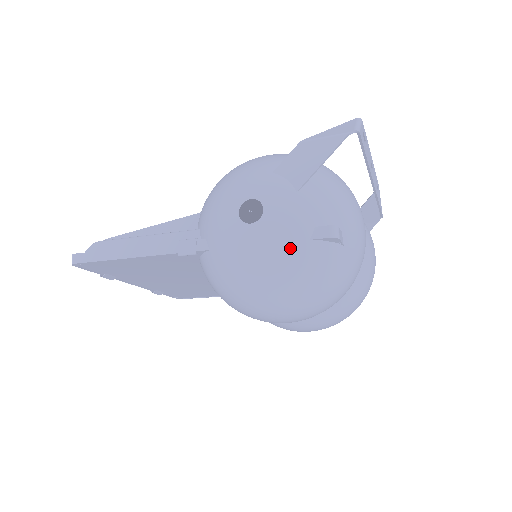
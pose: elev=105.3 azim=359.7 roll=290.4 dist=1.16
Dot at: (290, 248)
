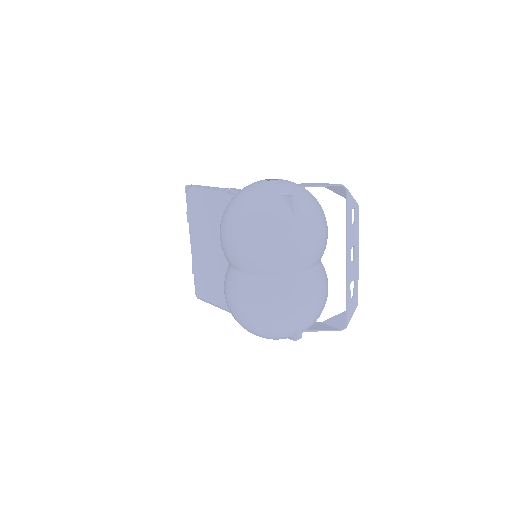
Dot at: (270, 192)
